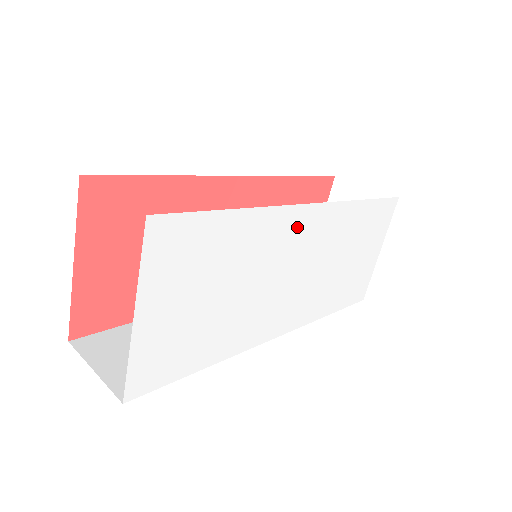
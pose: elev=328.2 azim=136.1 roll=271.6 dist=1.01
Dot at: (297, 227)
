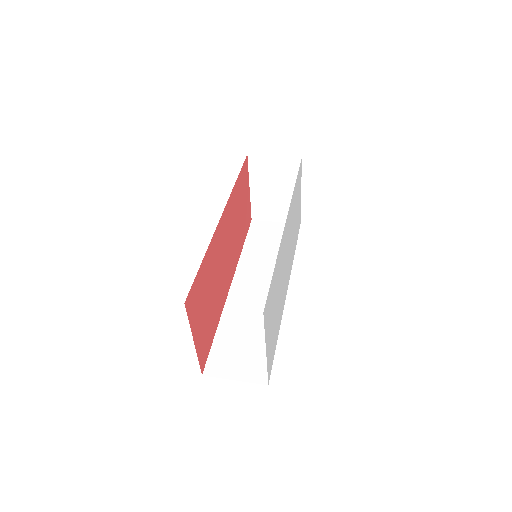
Dot at: (285, 237)
